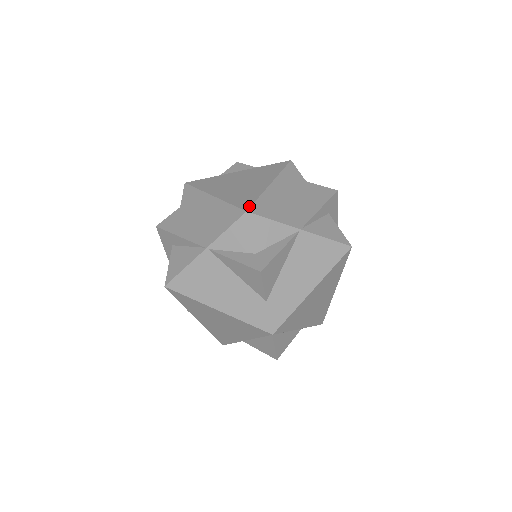
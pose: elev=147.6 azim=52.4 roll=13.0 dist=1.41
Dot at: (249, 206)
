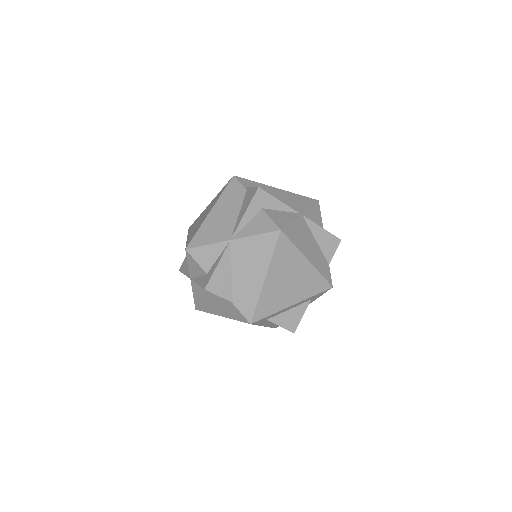
Dot at: (189, 243)
